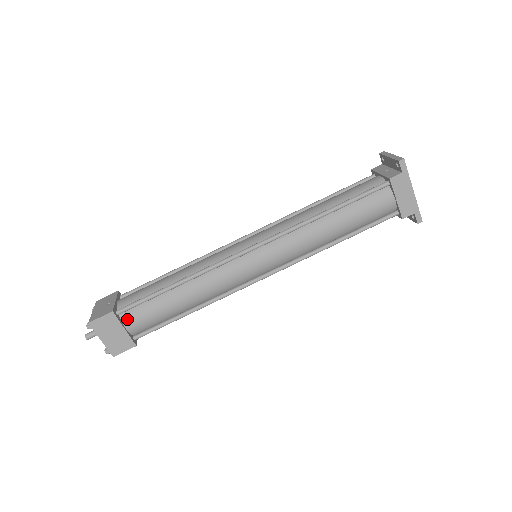
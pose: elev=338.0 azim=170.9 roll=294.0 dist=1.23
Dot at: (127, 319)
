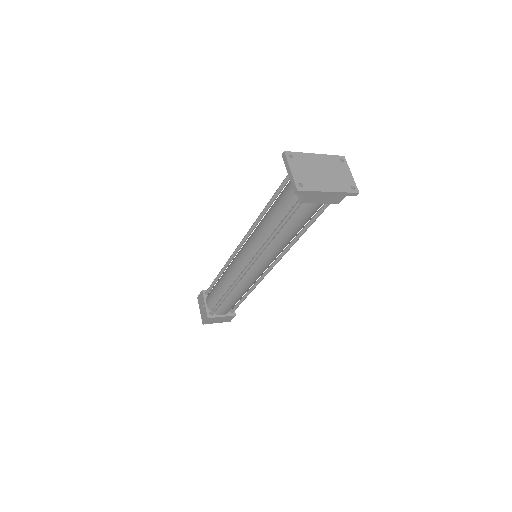
Dot at: (218, 313)
